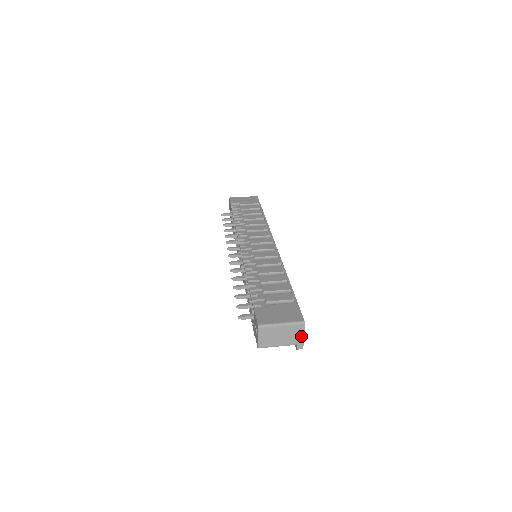
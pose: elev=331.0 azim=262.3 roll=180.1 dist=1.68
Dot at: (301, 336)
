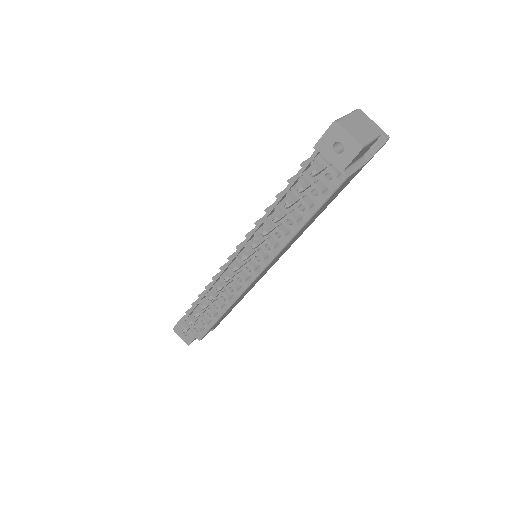
Dot at: (372, 123)
